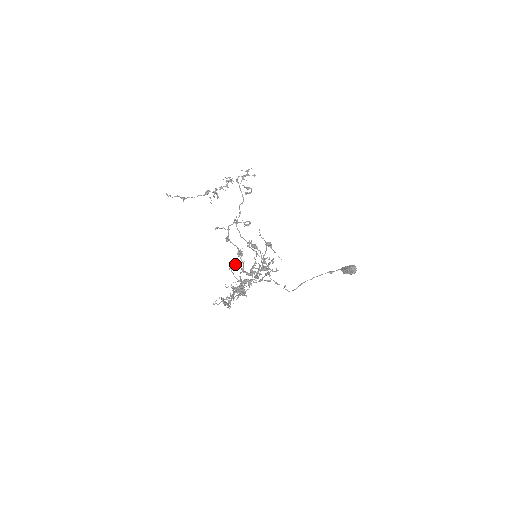
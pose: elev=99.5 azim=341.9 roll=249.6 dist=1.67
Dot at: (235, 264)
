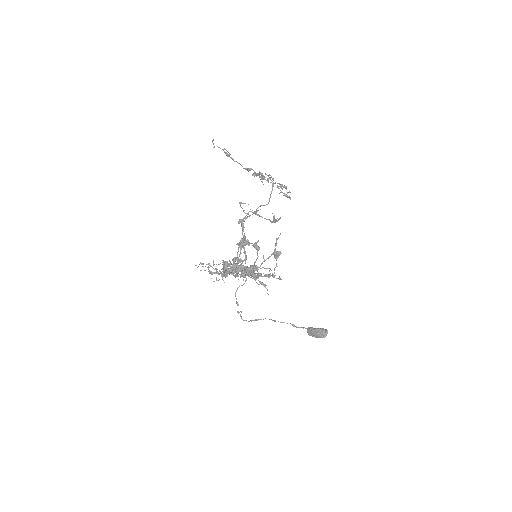
Dot at: occluded
